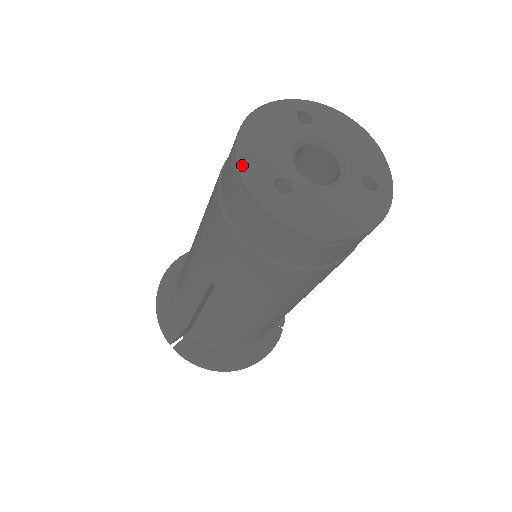
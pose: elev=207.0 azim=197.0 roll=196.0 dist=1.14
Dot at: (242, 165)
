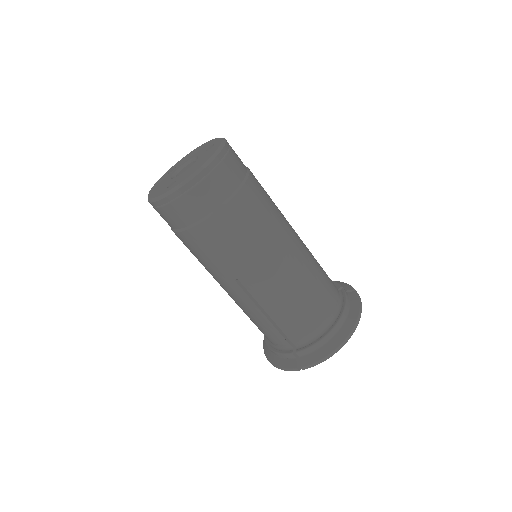
Dot at: (152, 200)
